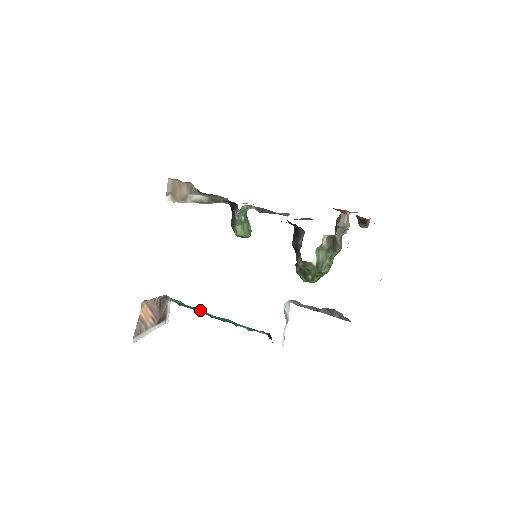
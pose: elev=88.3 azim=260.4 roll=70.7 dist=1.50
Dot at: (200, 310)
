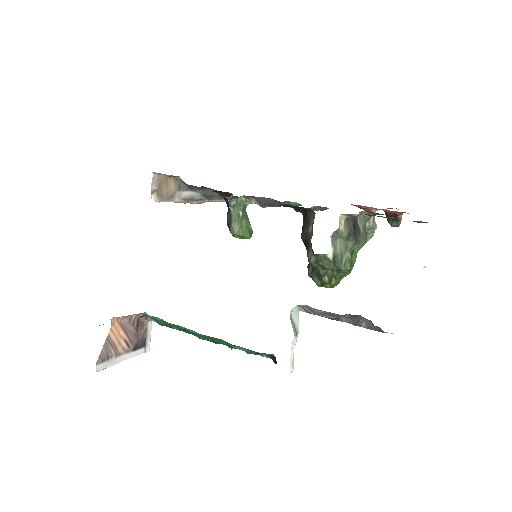
Dot at: (185, 328)
